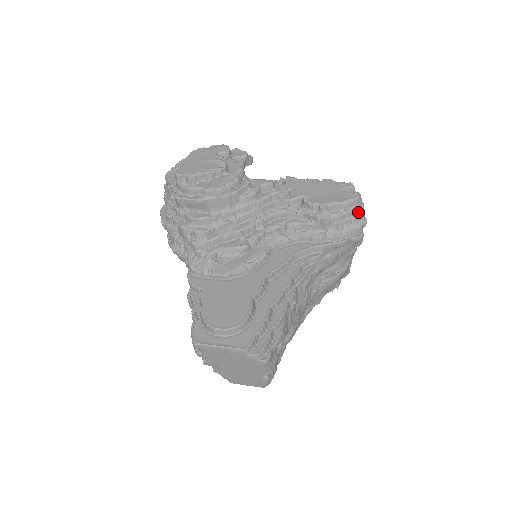
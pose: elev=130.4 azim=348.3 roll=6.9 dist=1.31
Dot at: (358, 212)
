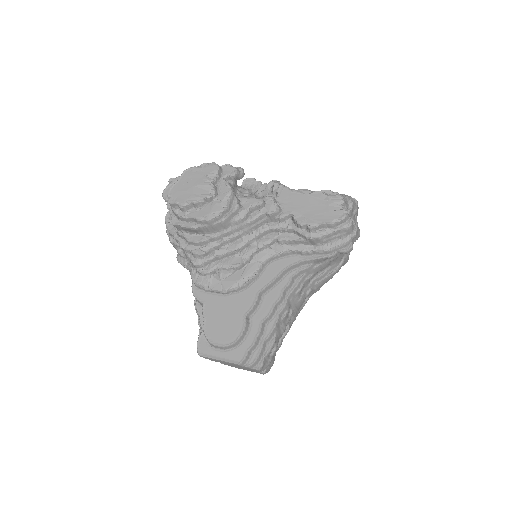
Dot at: (346, 230)
